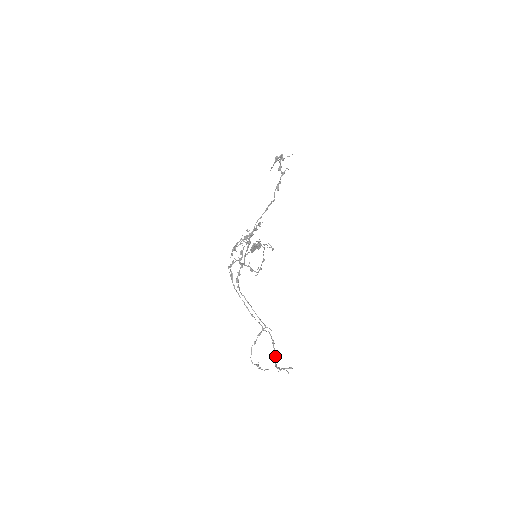
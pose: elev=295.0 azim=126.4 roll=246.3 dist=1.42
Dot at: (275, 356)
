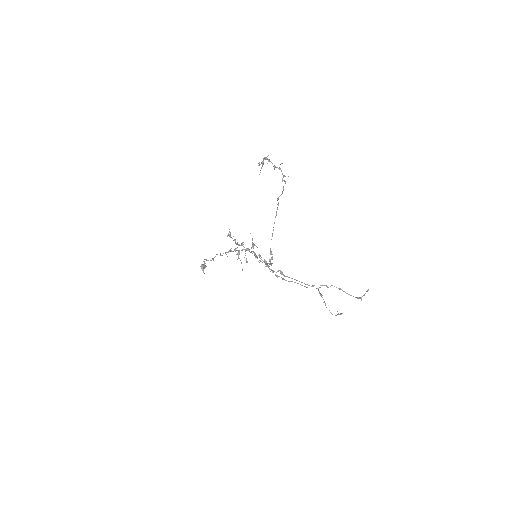
Dot at: occluded
